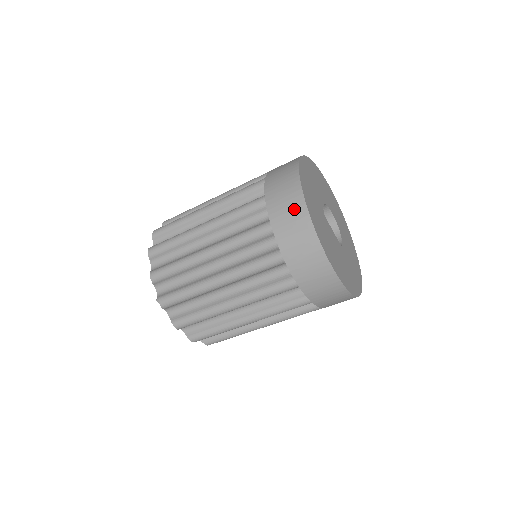
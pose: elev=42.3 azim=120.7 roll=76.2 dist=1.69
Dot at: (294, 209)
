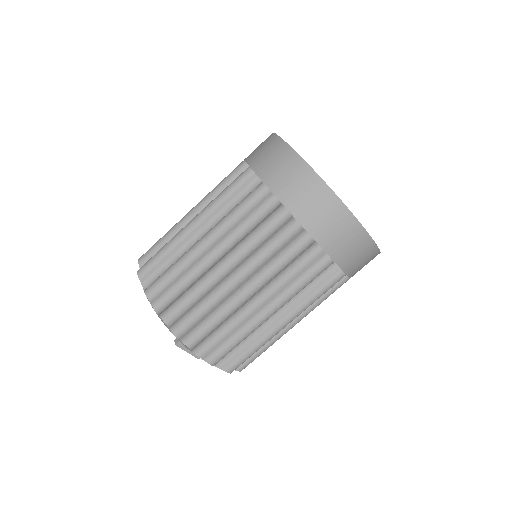
Dot at: (305, 183)
